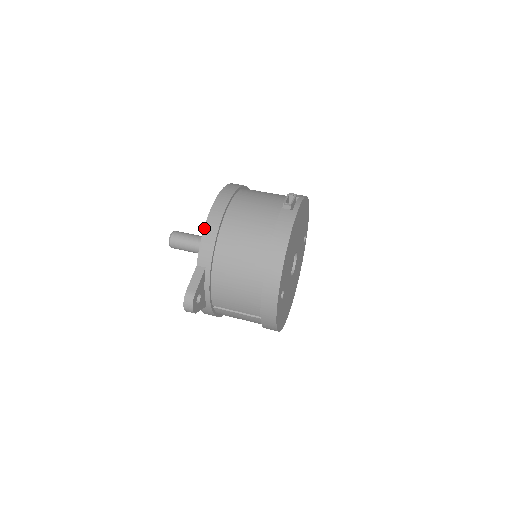
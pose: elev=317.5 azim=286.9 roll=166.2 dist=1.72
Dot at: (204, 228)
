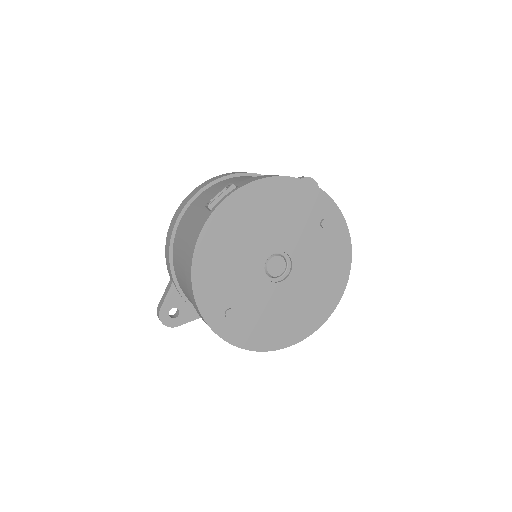
Dot at: (166, 241)
